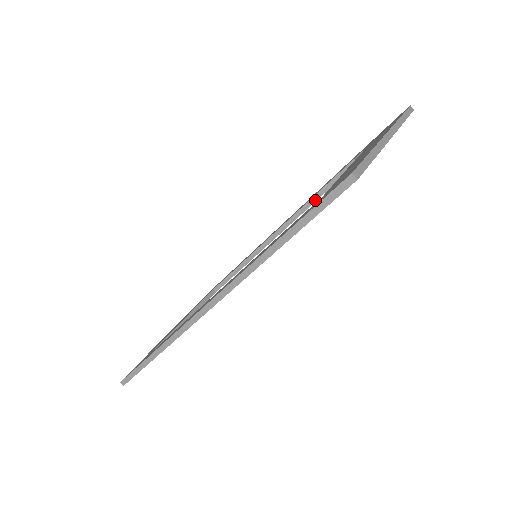
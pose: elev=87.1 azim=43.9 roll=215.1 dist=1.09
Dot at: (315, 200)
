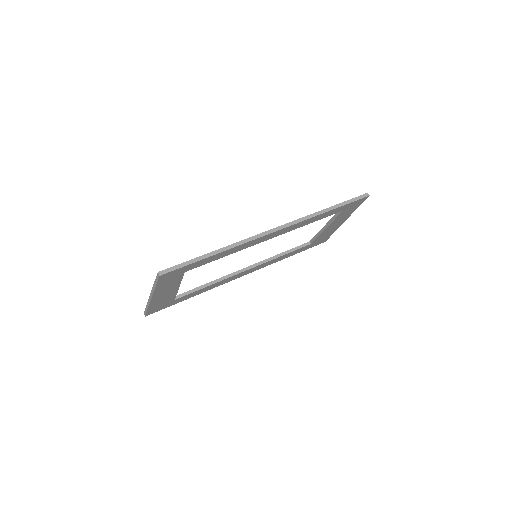
Dot at: (277, 257)
